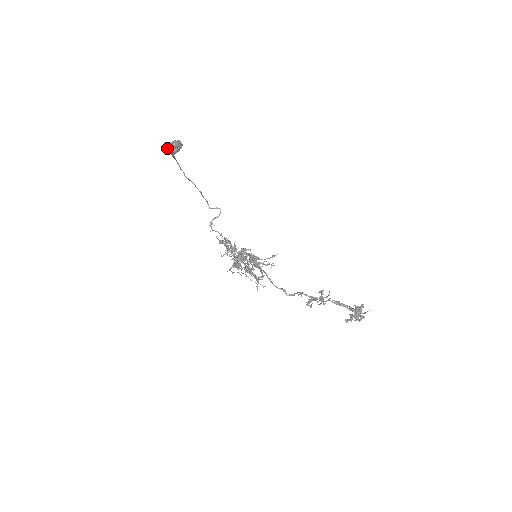
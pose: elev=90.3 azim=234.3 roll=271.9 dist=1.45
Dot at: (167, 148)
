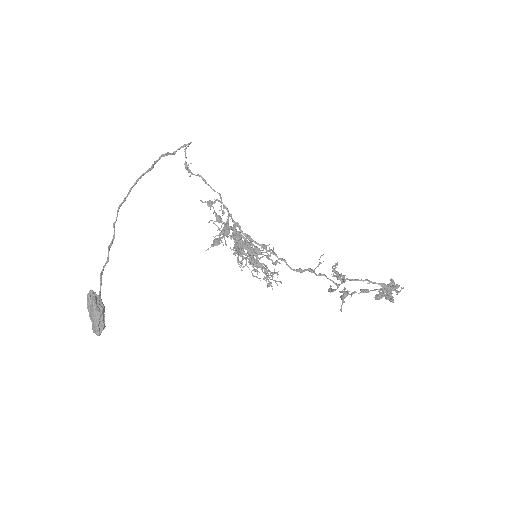
Dot at: (89, 313)
